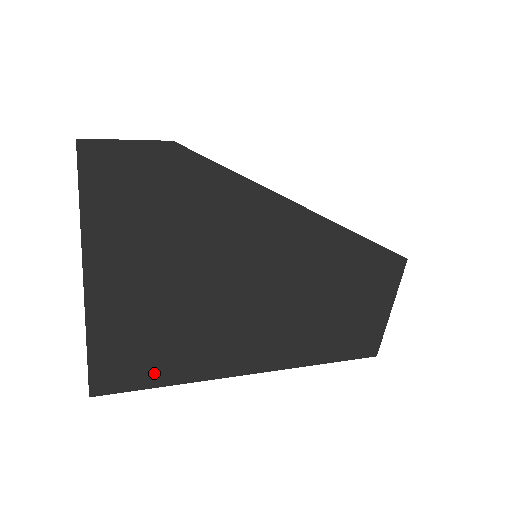
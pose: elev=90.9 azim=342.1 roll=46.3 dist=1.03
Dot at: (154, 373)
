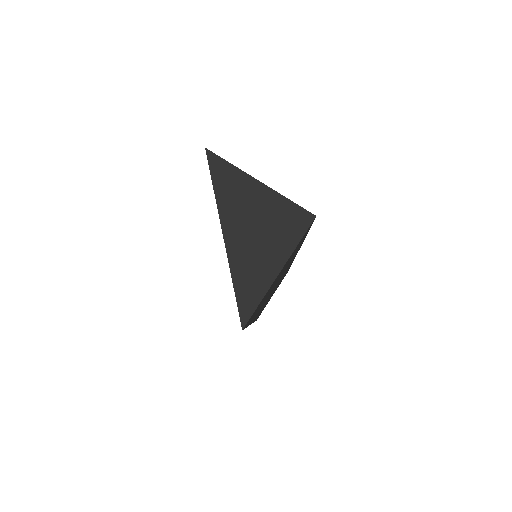
Dot at: occluded
